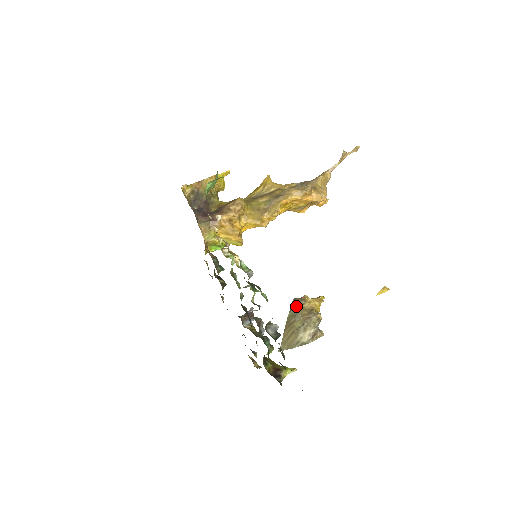
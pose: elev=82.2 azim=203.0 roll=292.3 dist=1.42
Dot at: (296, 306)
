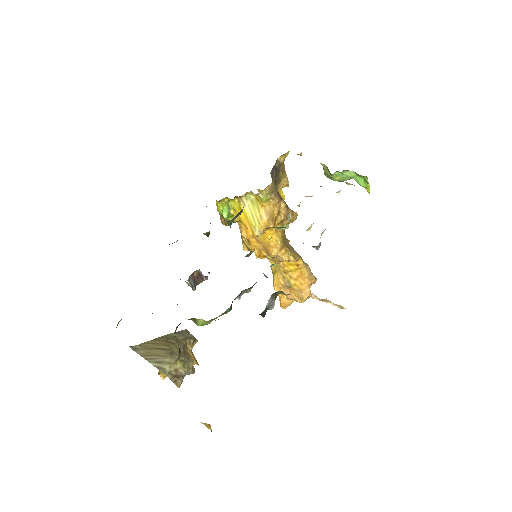
Dot at: (186, 336)
